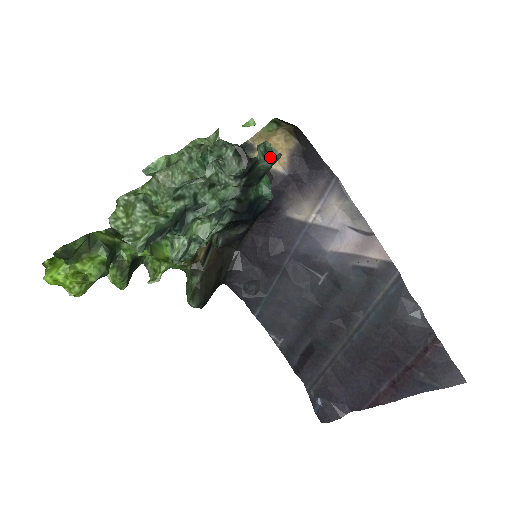
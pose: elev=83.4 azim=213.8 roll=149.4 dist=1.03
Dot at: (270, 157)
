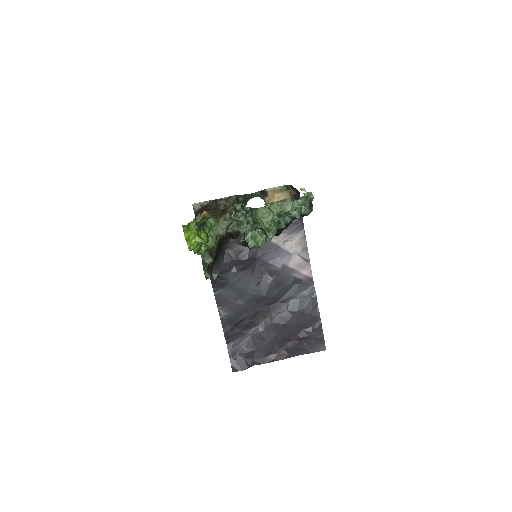
Dot at: occluded
